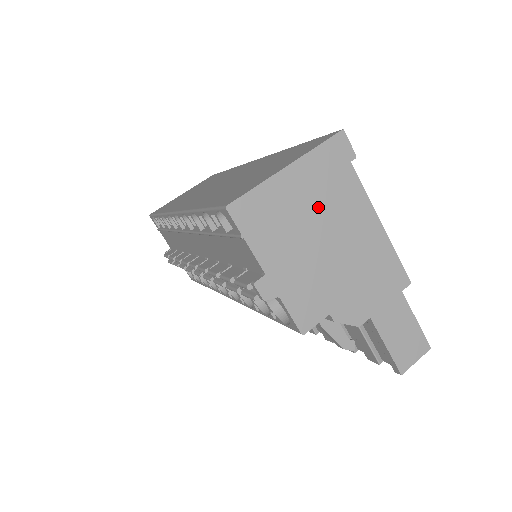
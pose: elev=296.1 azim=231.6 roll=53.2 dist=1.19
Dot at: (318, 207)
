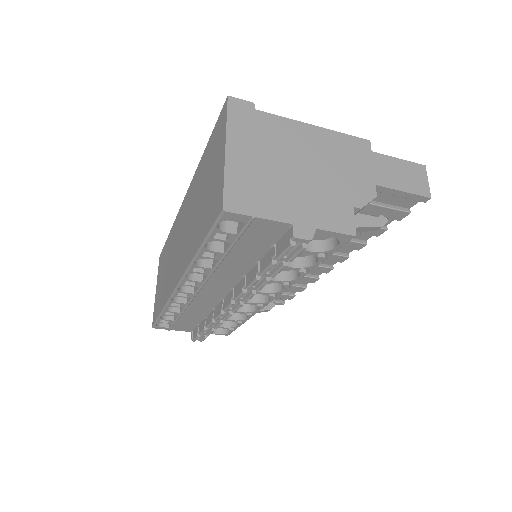
Dot at: (270, 154)
